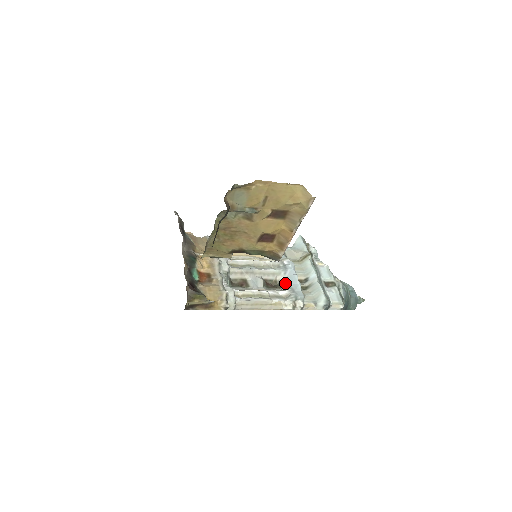
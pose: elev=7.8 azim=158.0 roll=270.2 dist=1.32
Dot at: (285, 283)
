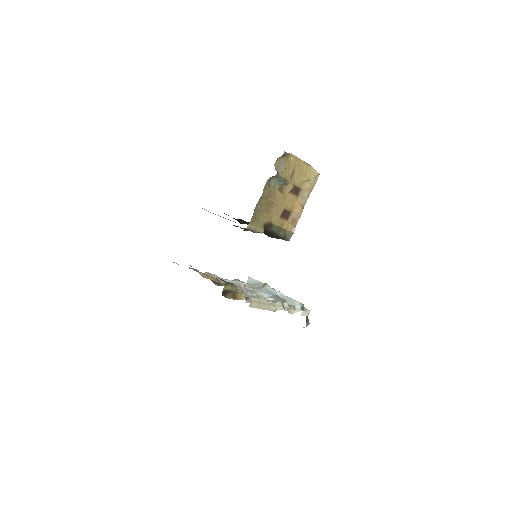
Dot at: (265, 296)
